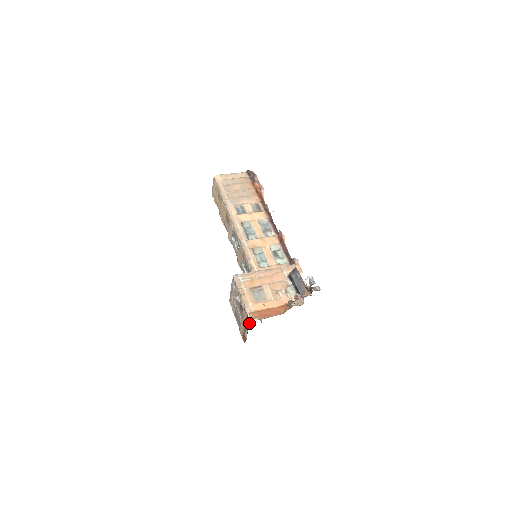
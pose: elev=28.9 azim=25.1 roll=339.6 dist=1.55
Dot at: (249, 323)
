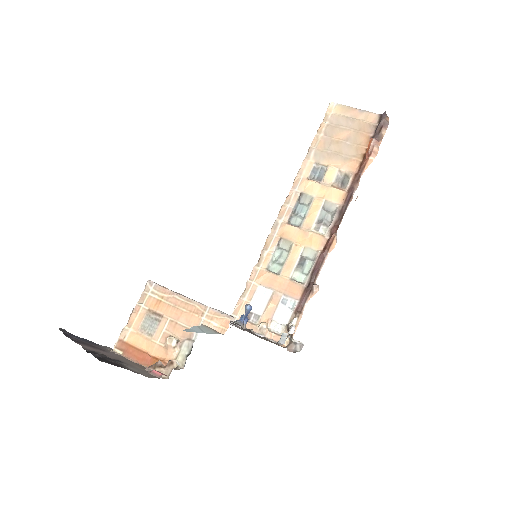
Dot at: (117, 349)
